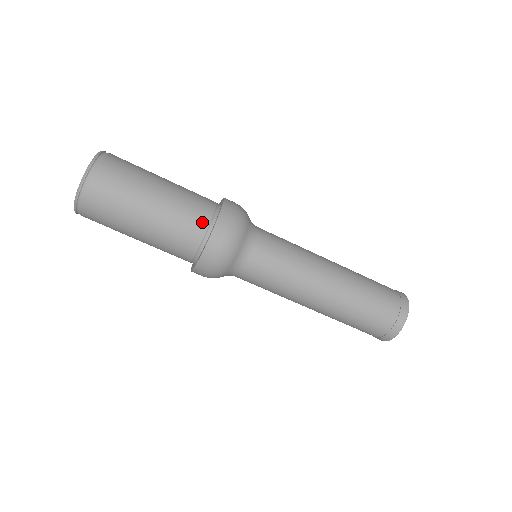
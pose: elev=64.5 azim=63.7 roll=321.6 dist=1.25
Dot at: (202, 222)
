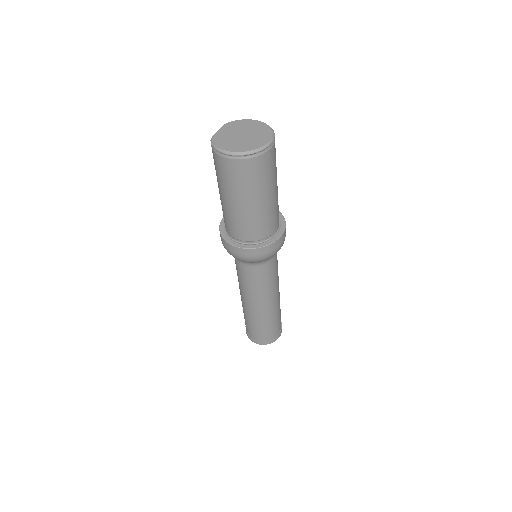
Dot at: (277, 225)
